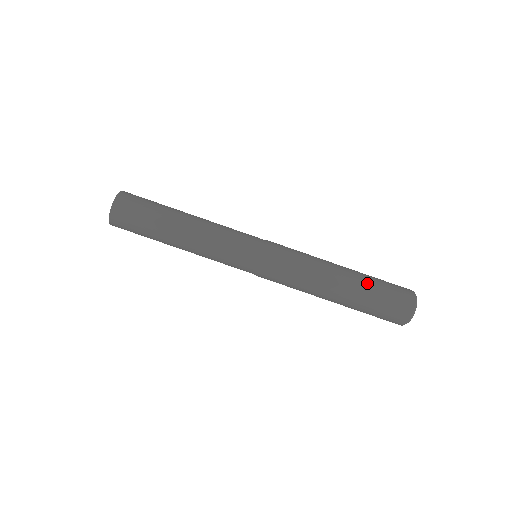
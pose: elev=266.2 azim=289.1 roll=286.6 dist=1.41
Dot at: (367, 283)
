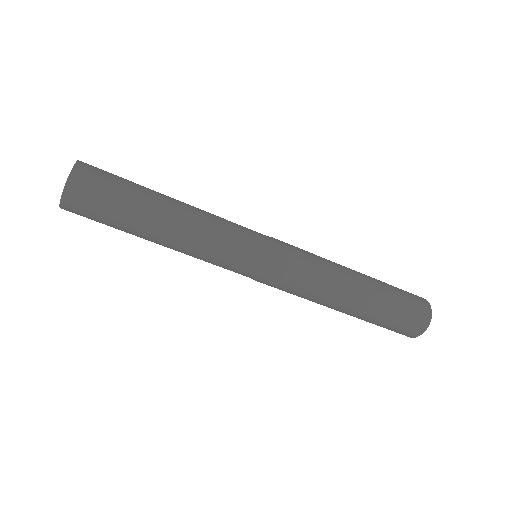
Dot at: (384, 288)
